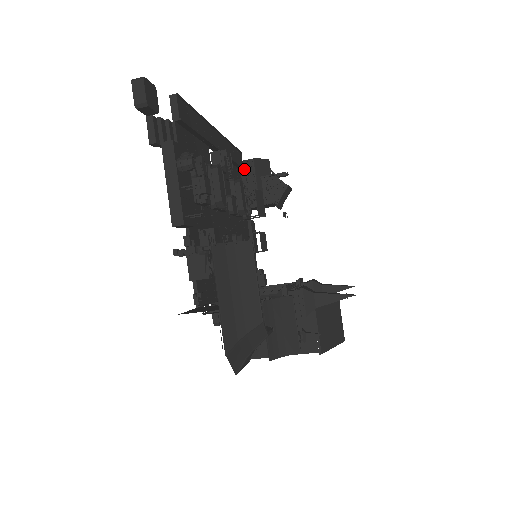
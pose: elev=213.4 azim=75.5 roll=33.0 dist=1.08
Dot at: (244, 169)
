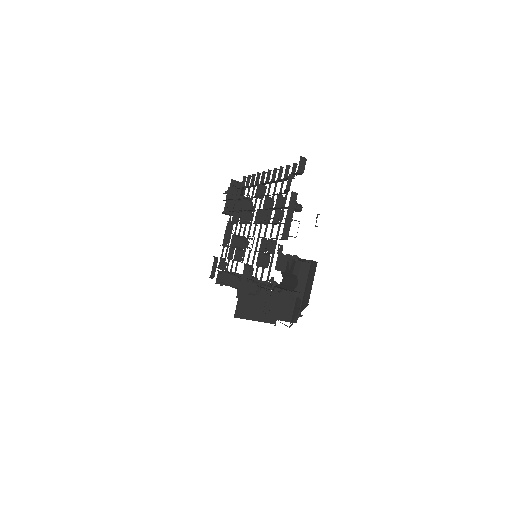
Dot at: (233, 186)
